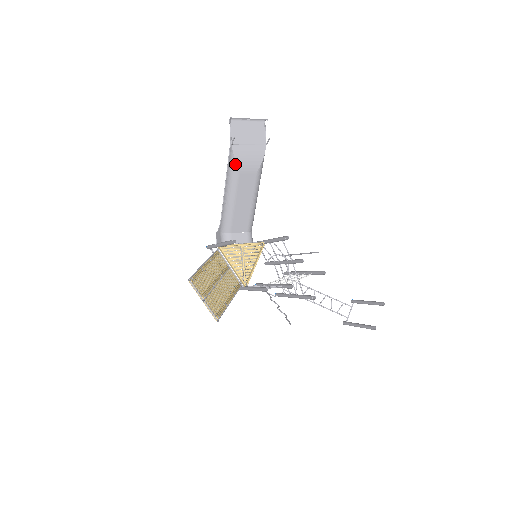
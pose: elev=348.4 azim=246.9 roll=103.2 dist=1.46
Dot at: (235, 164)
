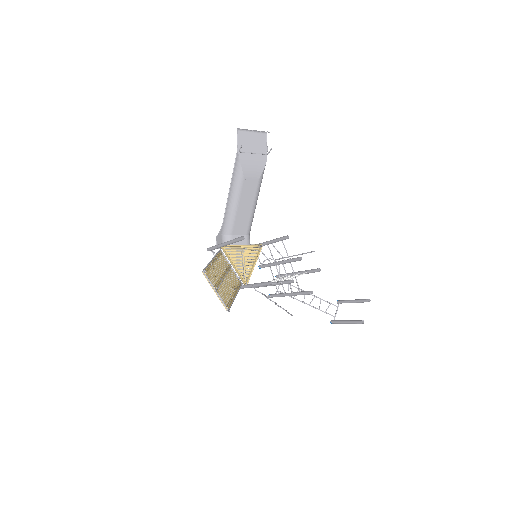
Dot at: (241, 170)
